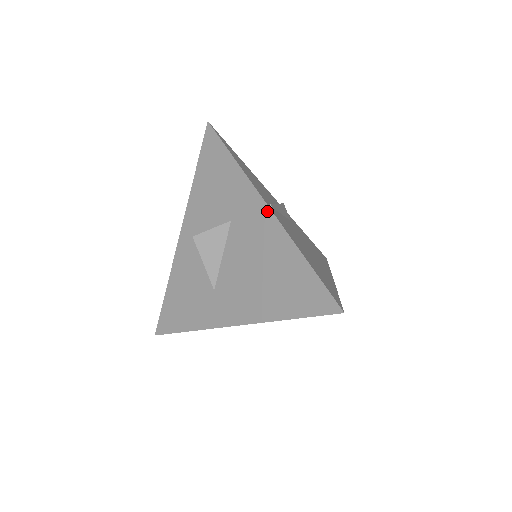
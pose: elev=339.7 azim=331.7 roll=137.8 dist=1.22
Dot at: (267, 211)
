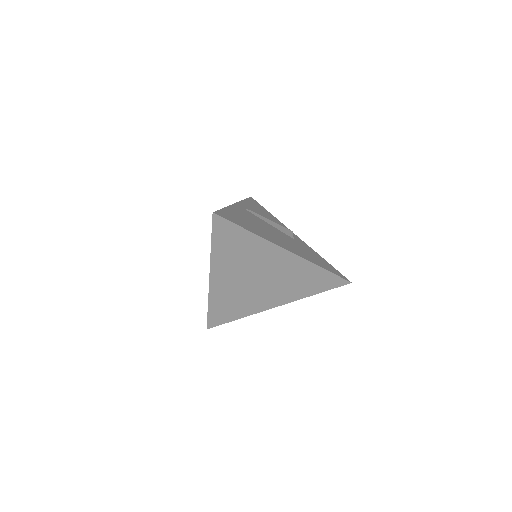
Dot at: occluded
